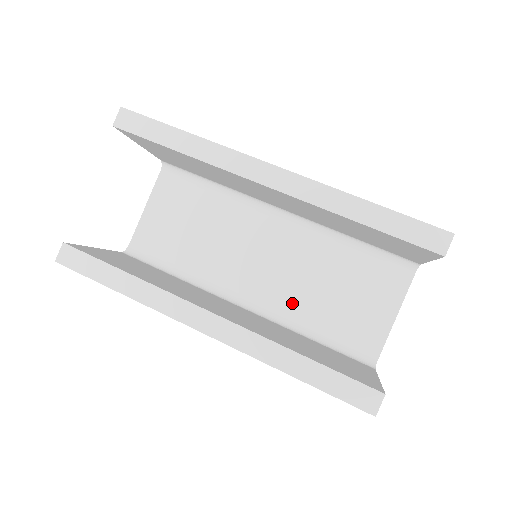
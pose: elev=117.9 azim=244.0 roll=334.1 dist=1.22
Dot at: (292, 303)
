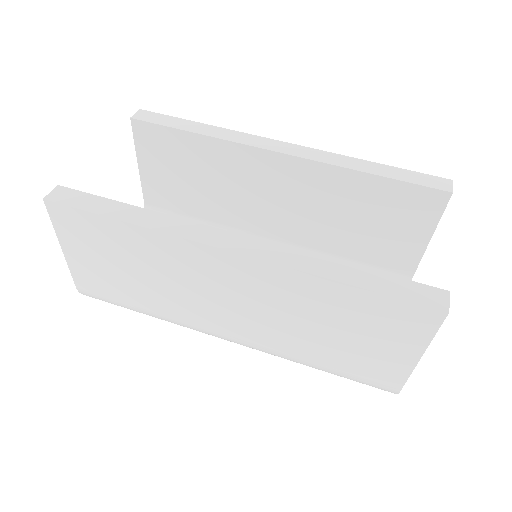
Dot at: occluded
